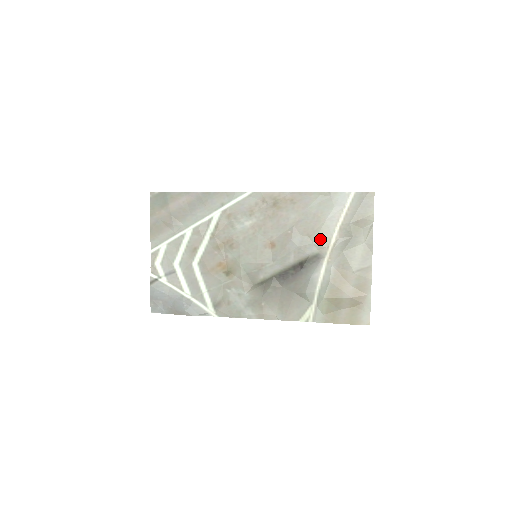
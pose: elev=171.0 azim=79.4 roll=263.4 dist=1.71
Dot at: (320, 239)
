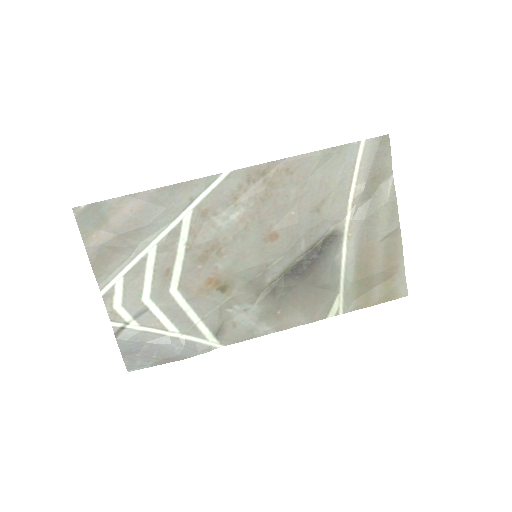
Dot at: (334, 212)
